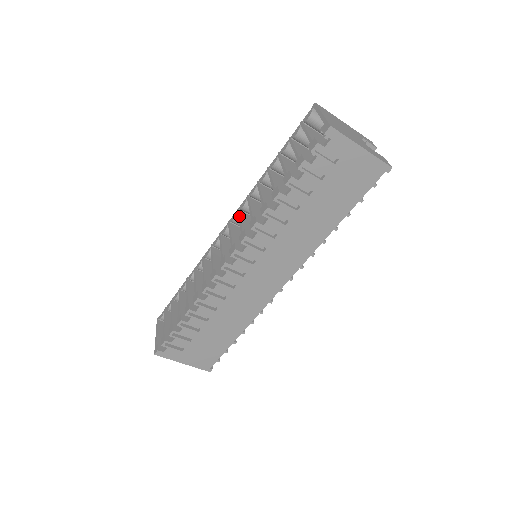
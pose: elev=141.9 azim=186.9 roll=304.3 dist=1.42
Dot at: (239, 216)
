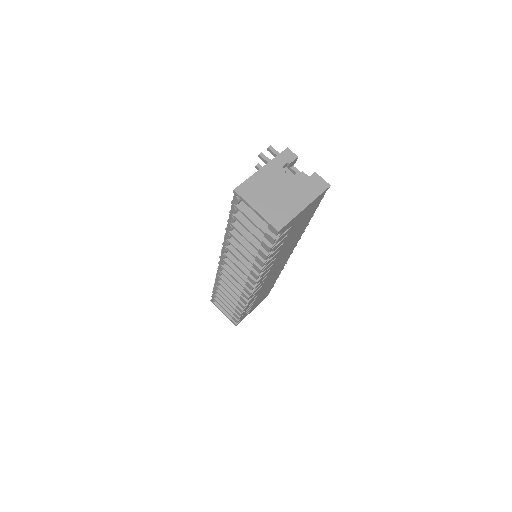
Dot at: (230, 260)
